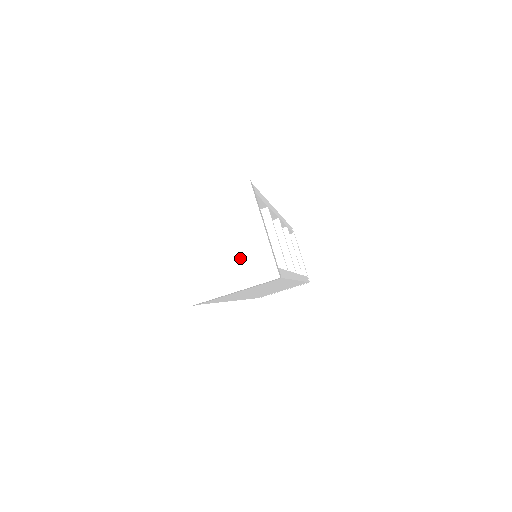
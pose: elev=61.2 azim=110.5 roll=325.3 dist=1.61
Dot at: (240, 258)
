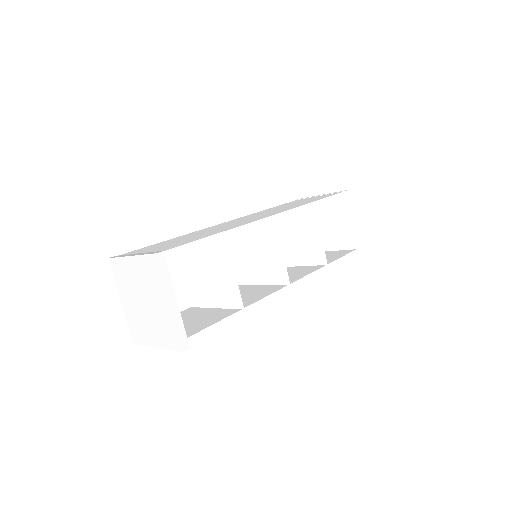
Dot at: (157, 321)
